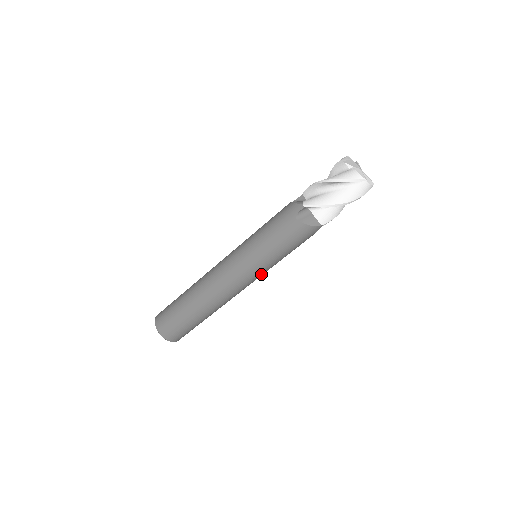
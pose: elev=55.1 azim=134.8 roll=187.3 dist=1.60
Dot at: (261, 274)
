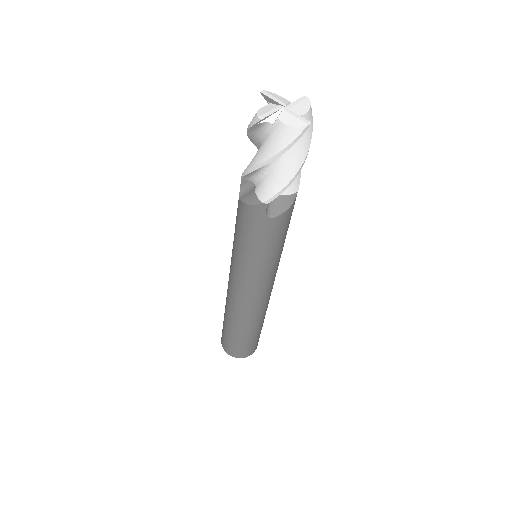
Dot at: (253, 279)
